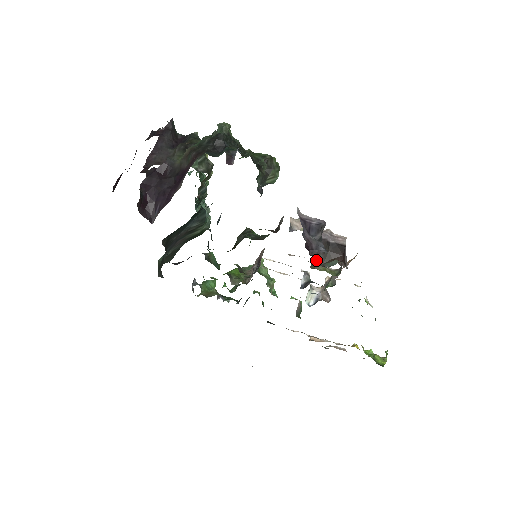
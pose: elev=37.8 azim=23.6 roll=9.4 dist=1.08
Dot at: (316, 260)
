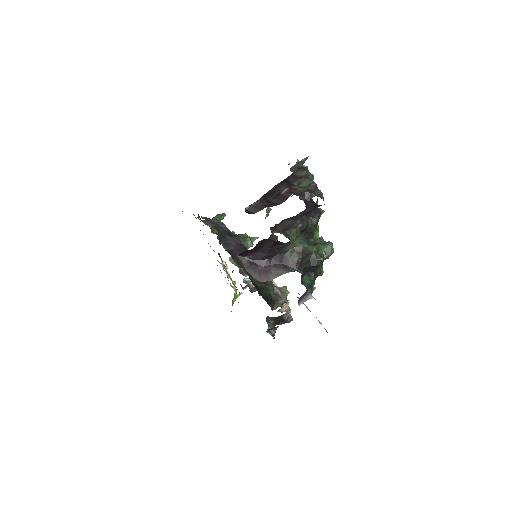
Dot at: occluded
